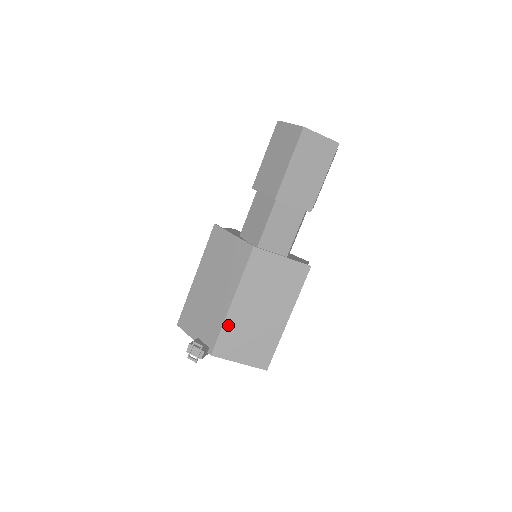
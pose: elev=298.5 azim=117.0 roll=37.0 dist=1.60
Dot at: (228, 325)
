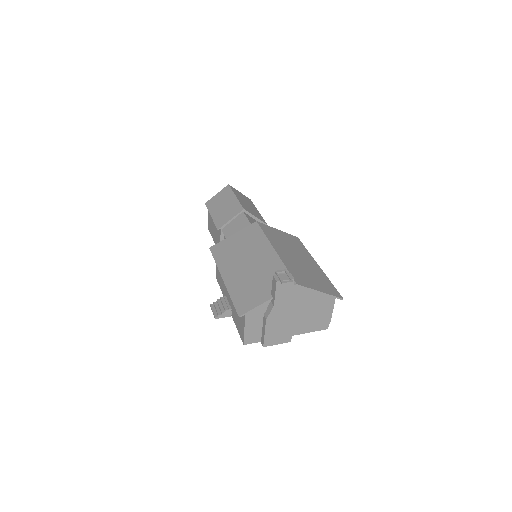
Dot at: (287, 264)
